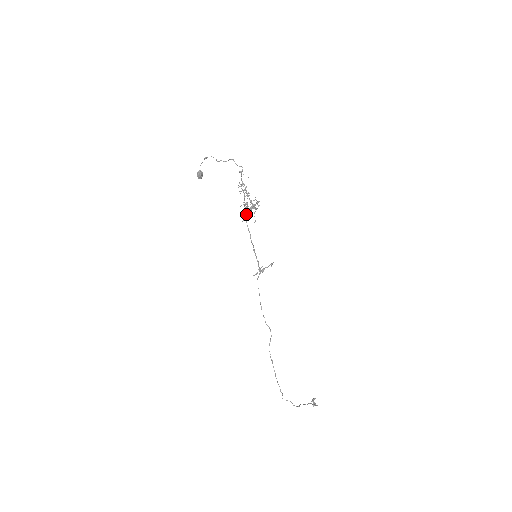
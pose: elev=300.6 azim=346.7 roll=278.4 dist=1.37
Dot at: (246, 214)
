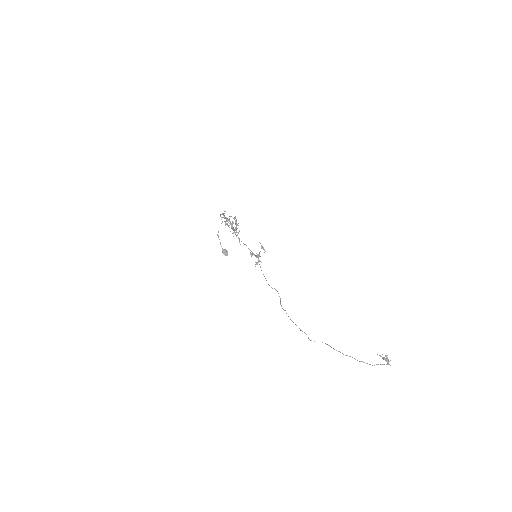
Dot at: occluded
